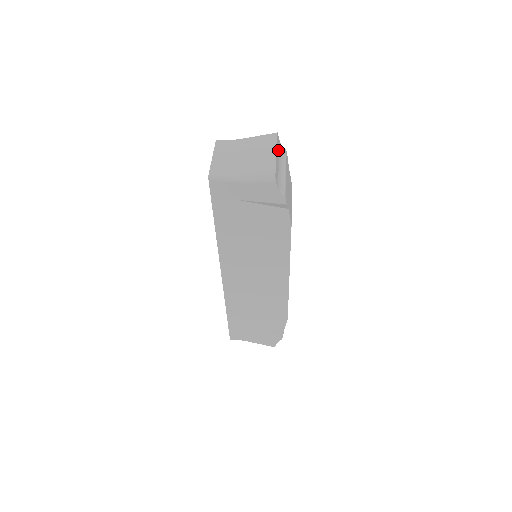
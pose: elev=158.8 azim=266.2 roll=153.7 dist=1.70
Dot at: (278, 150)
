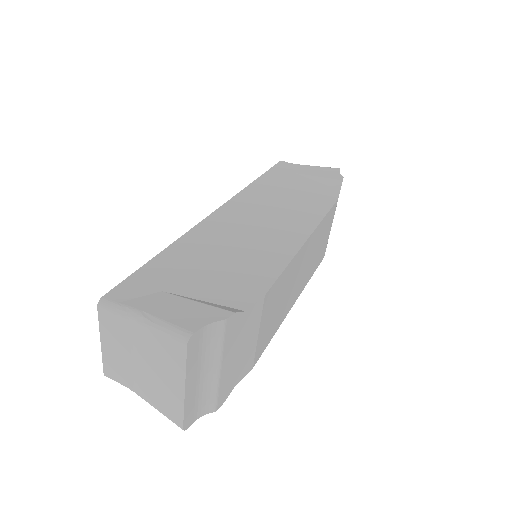
Dot at: (196, 359)
